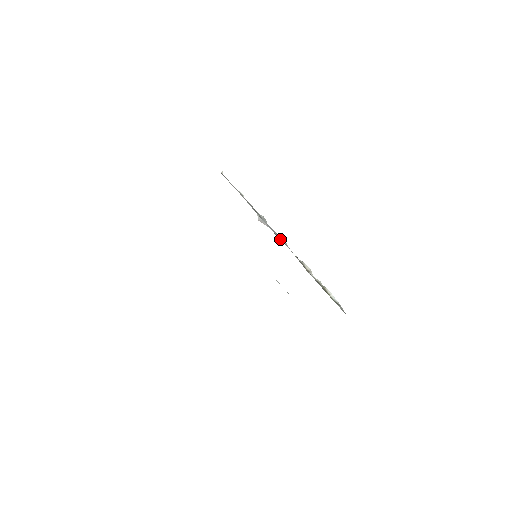
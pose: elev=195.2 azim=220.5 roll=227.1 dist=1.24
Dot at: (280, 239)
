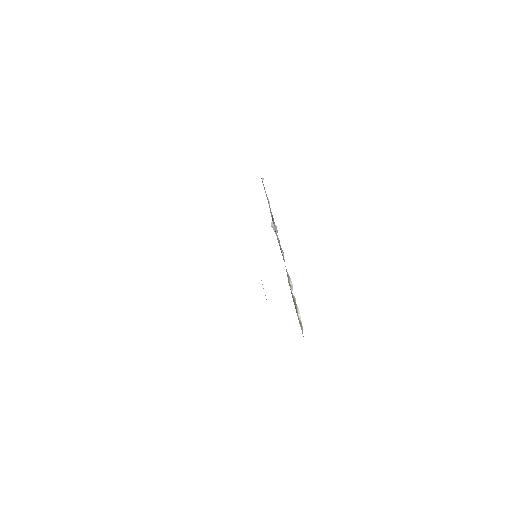
Dot at: (280, 248)
